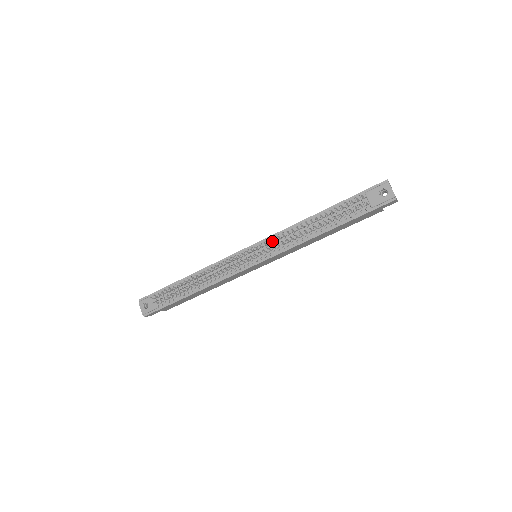
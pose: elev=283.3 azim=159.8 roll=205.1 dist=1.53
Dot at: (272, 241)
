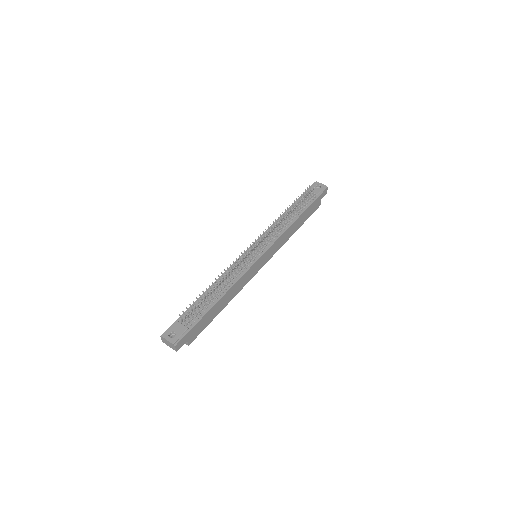
Dot at: occluded
